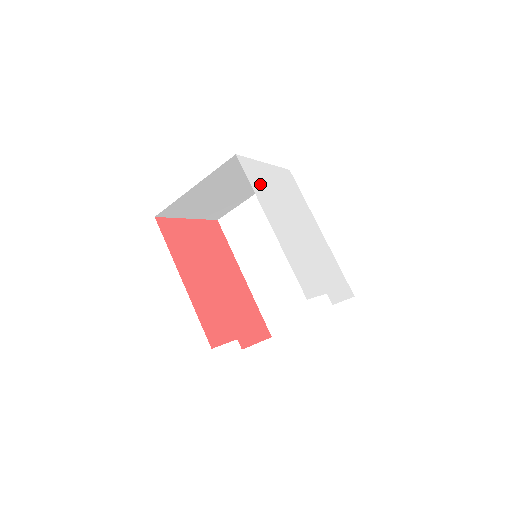
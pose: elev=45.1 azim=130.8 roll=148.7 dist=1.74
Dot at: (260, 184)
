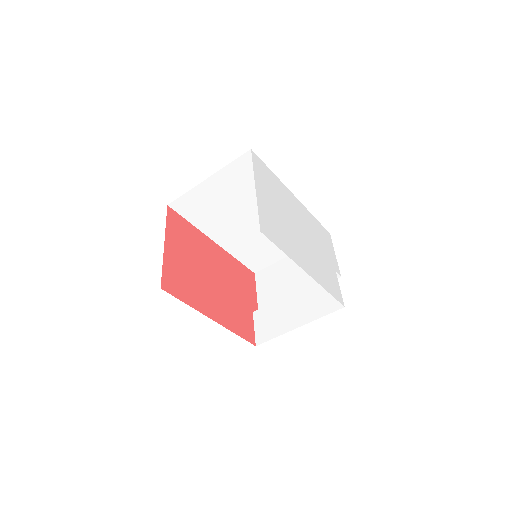
Dot at: (278, 233)
